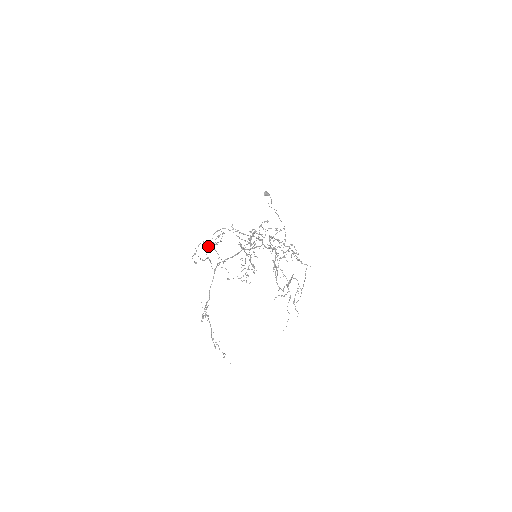
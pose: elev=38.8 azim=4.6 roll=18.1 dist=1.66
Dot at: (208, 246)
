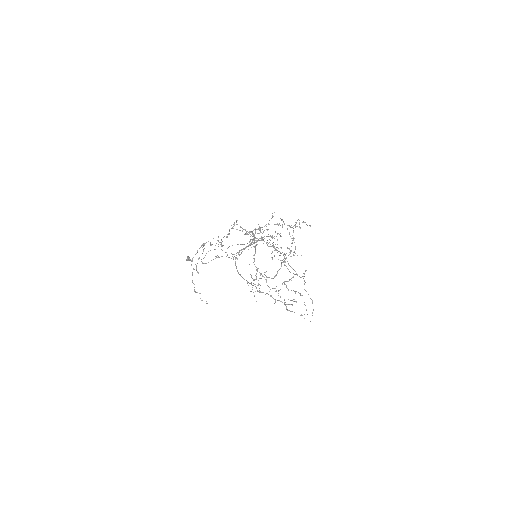
Dot at: (199, 258)
